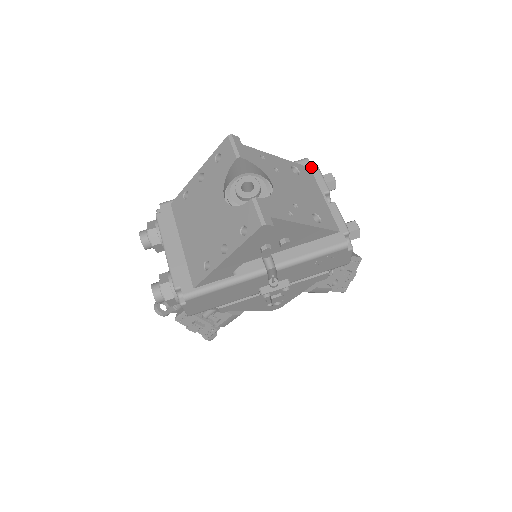
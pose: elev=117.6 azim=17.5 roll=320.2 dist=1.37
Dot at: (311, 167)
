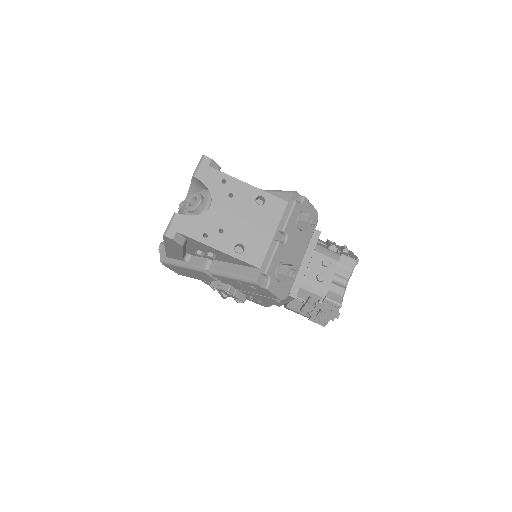
Dot at: (289, 202)
